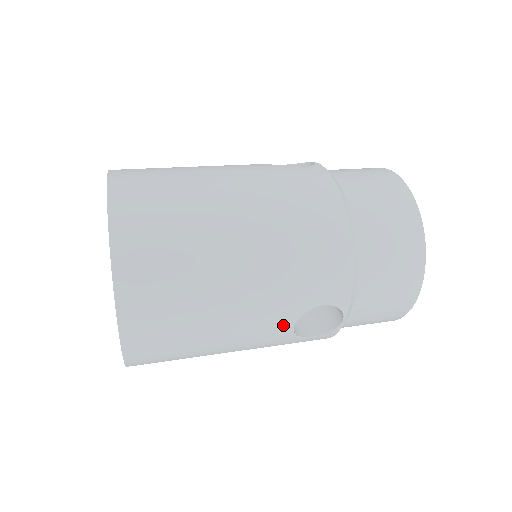
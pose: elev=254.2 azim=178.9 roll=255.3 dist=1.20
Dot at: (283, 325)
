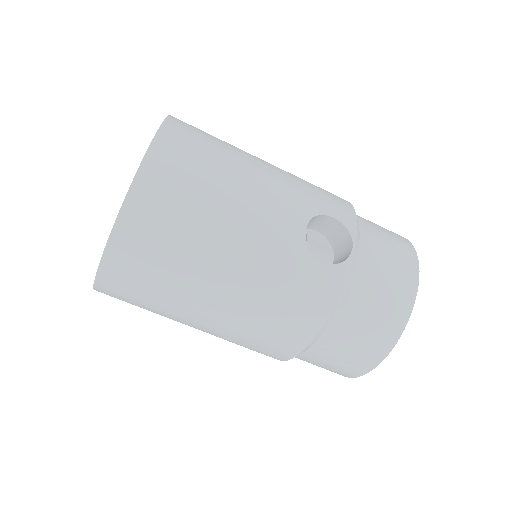
Dot at: occluded
